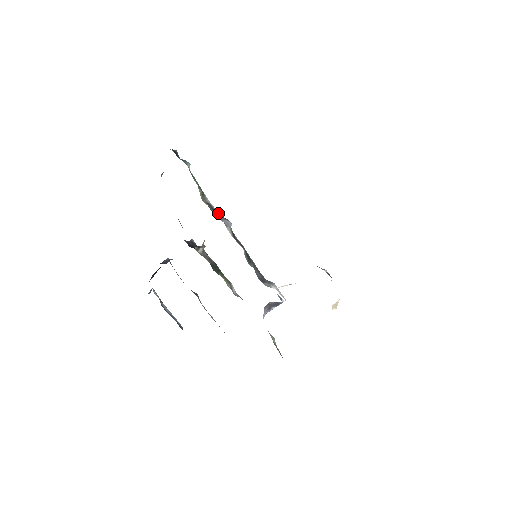
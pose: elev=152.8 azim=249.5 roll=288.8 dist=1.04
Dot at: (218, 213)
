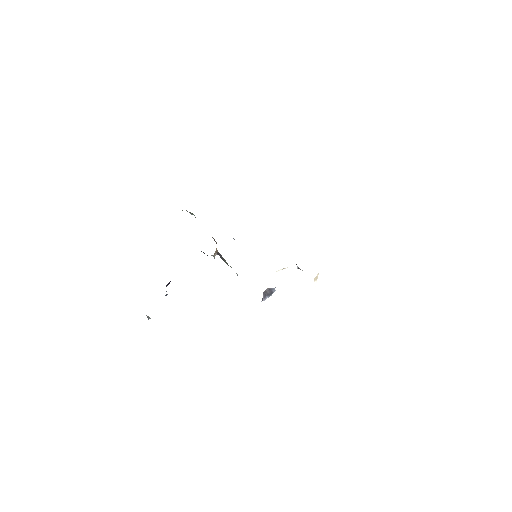
Dot at: occluded
